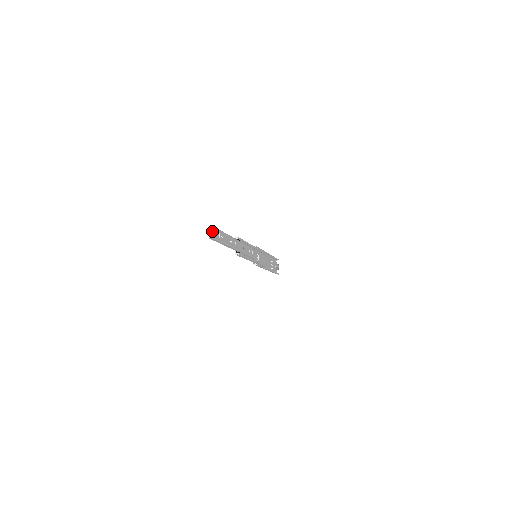
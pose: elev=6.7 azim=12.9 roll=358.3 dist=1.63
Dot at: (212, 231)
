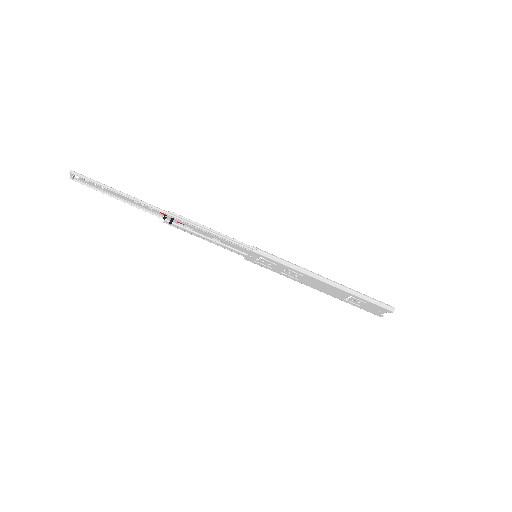
Dot at: (73, 175)
